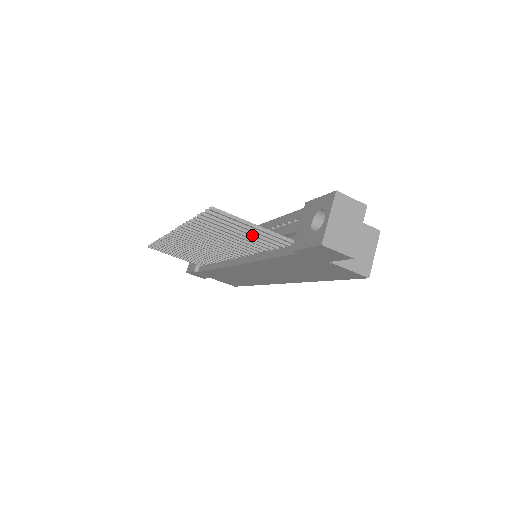
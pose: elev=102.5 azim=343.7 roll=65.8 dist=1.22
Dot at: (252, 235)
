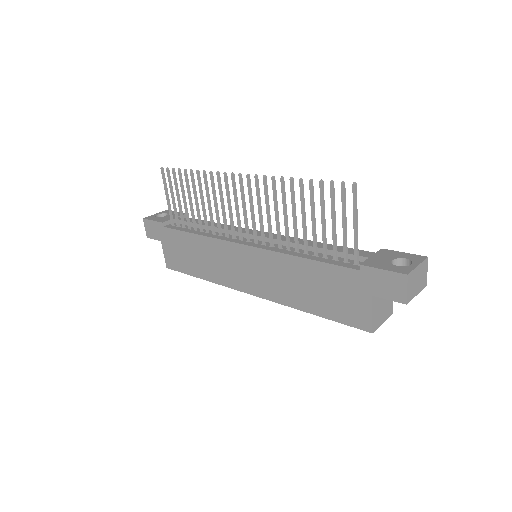
Dot at: (334, 231)
